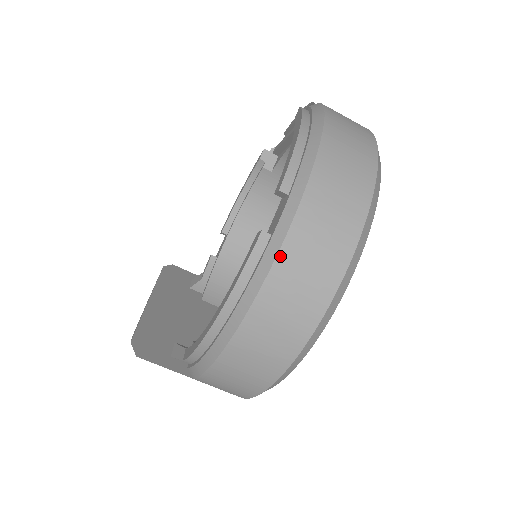
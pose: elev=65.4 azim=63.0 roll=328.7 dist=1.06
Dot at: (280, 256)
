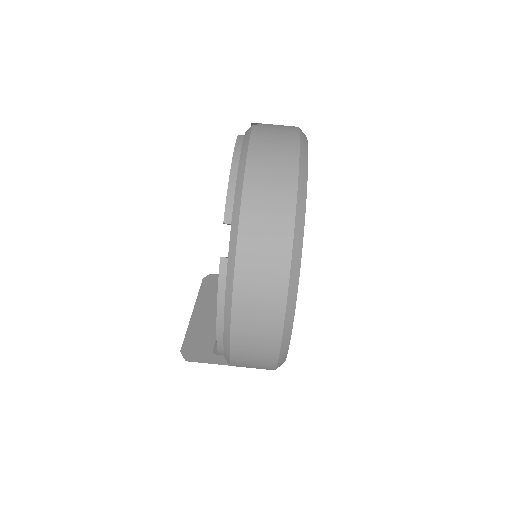
Dot at: (236, 273)
